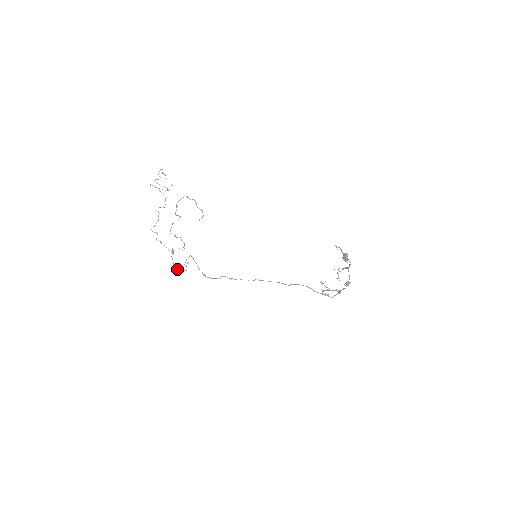
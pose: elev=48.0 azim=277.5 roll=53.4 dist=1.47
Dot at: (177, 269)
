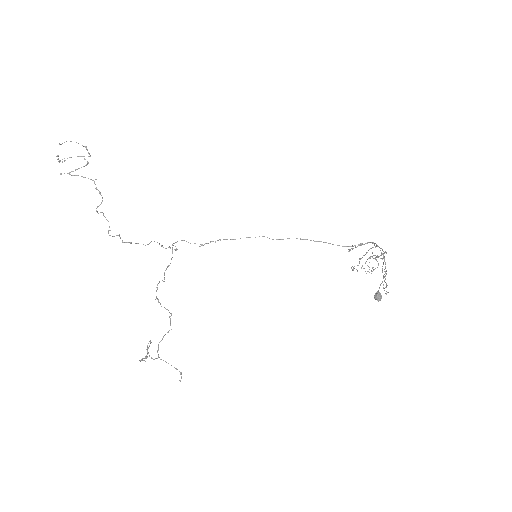
Dot at: (166, 248)
